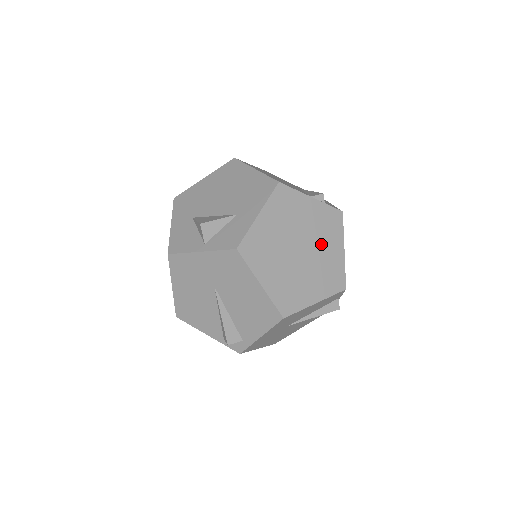
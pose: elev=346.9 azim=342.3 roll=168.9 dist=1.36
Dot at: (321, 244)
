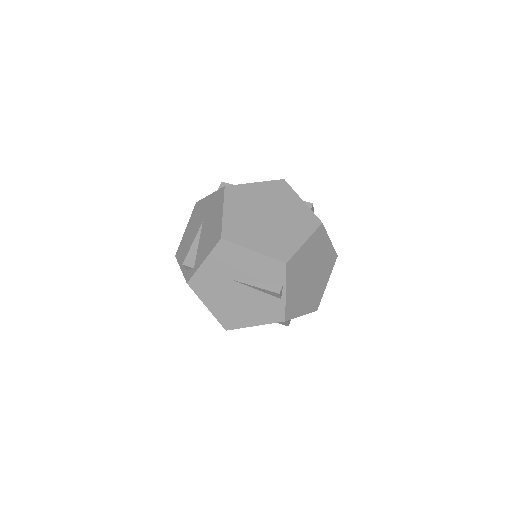
Dot at: (288, 225)
